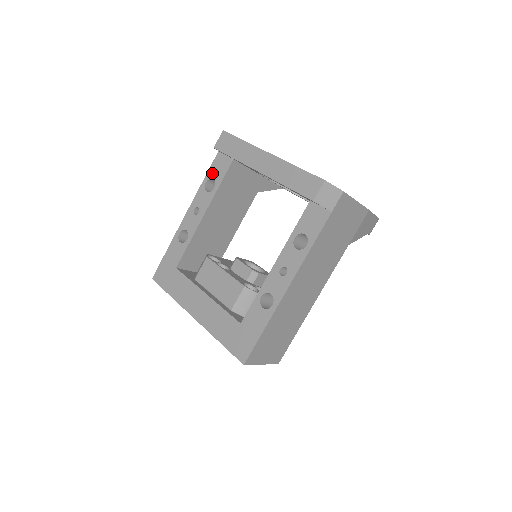
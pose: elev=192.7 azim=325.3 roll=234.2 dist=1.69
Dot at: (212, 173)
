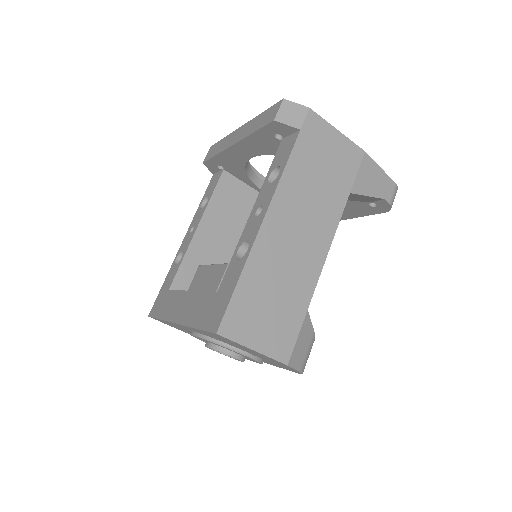
Dot at: (207, 193)
